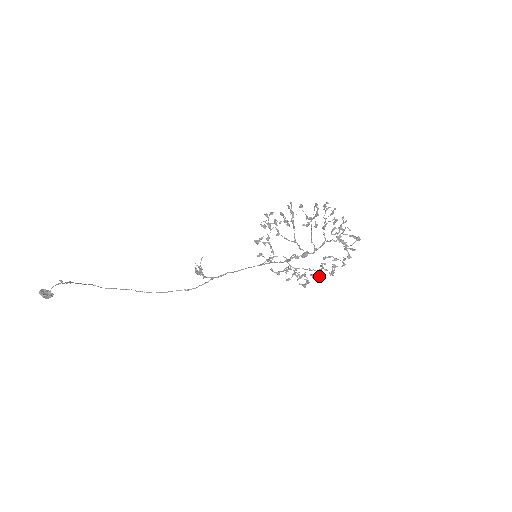
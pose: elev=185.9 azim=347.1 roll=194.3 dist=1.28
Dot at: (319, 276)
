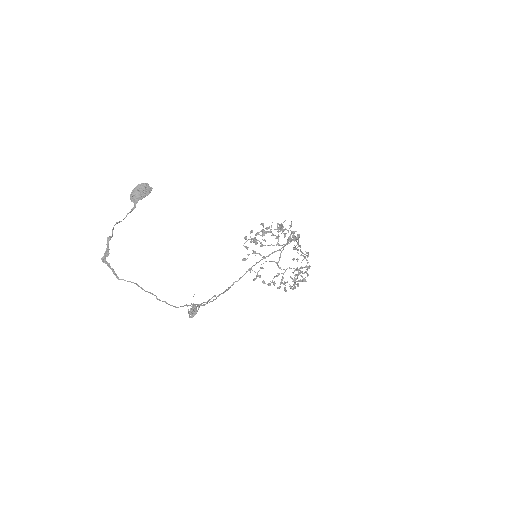
Dot at: (299, 280)
